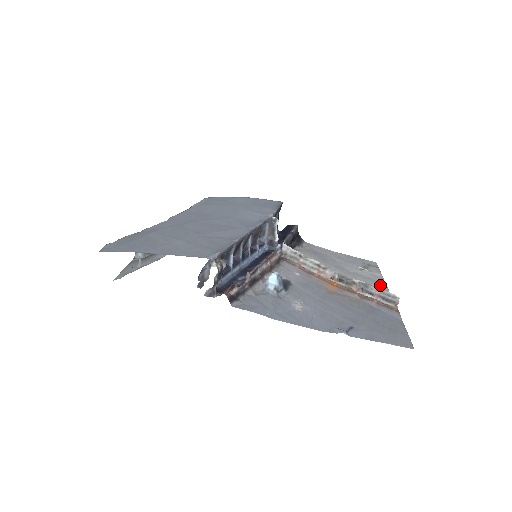
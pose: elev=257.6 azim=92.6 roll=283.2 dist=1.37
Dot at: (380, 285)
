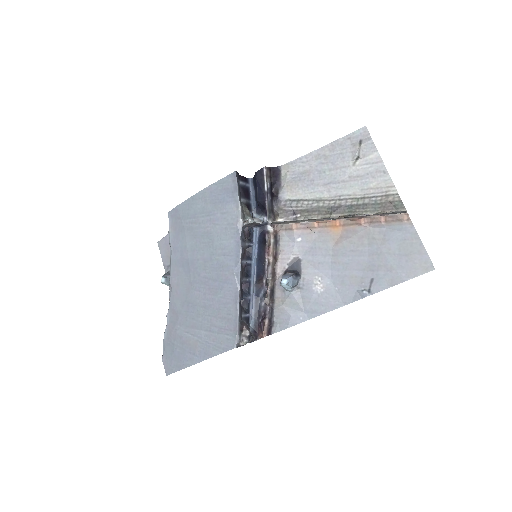
Dot at: (381, 179)
